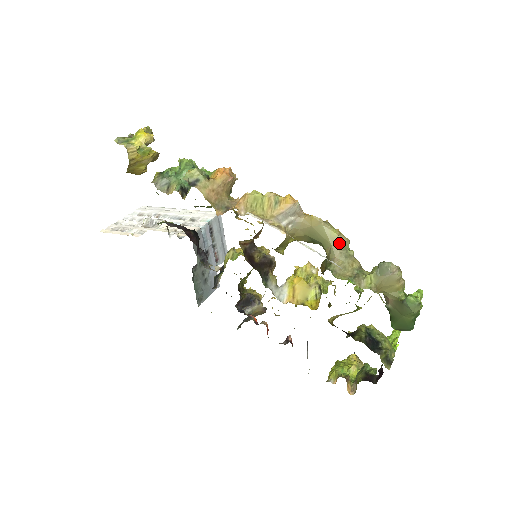
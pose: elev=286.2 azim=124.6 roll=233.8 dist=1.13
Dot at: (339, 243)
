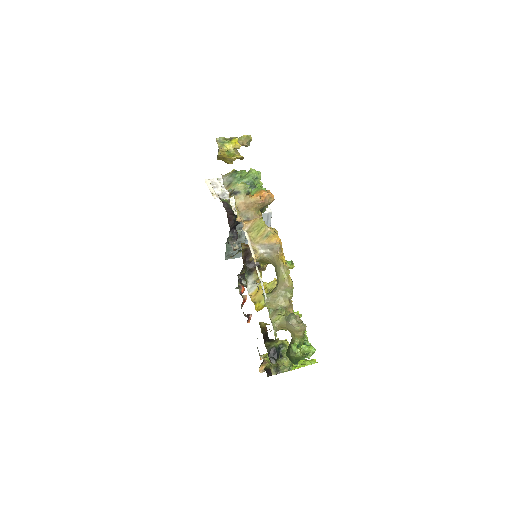
Dot at: (283, 285)
